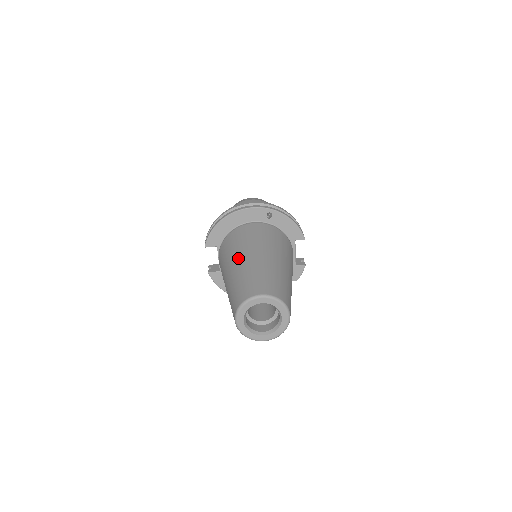
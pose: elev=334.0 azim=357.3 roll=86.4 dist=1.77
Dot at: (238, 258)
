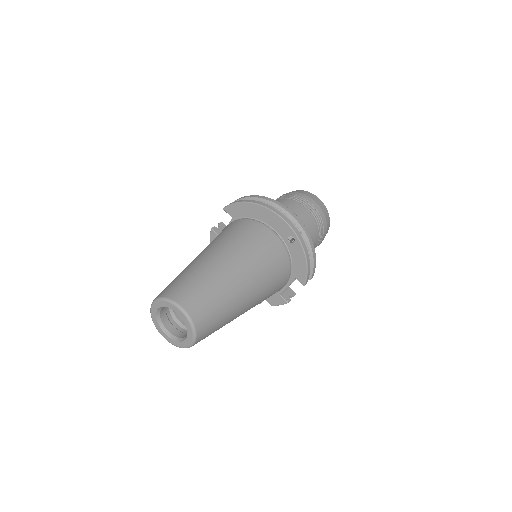
Dot at: (218, 252)
